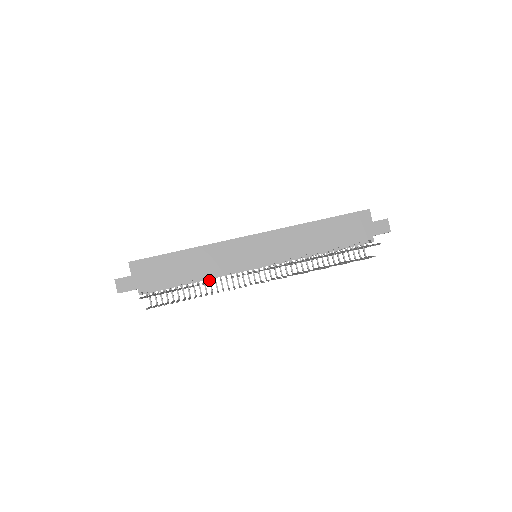
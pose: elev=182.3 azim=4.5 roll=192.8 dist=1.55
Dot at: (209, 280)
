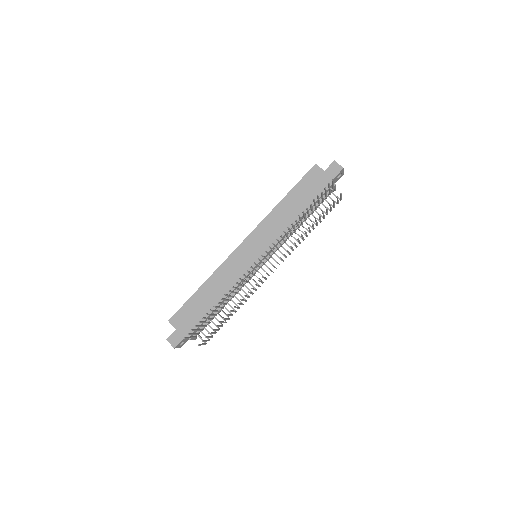
Dot at: occluded
